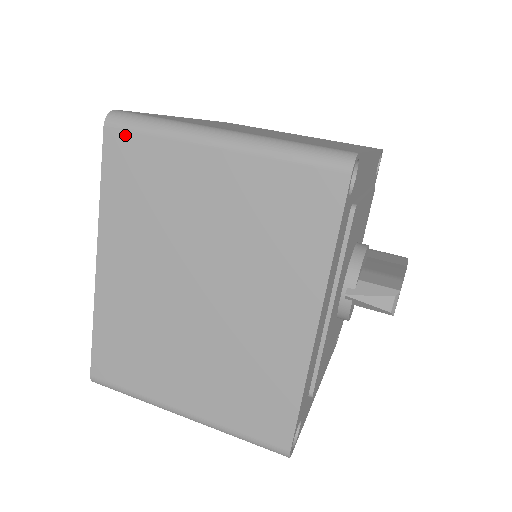
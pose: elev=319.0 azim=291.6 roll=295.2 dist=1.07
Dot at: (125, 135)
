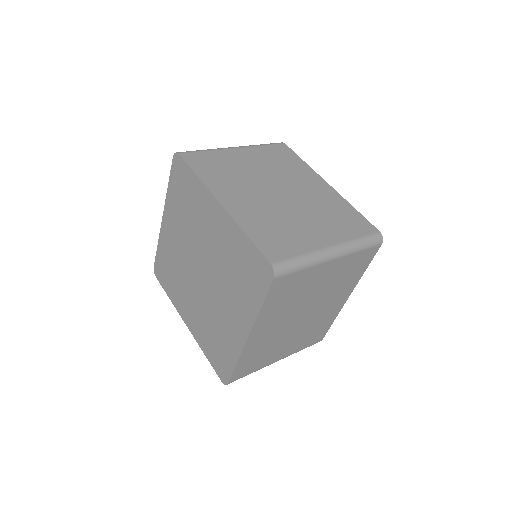
Dot at: (286, 277)
